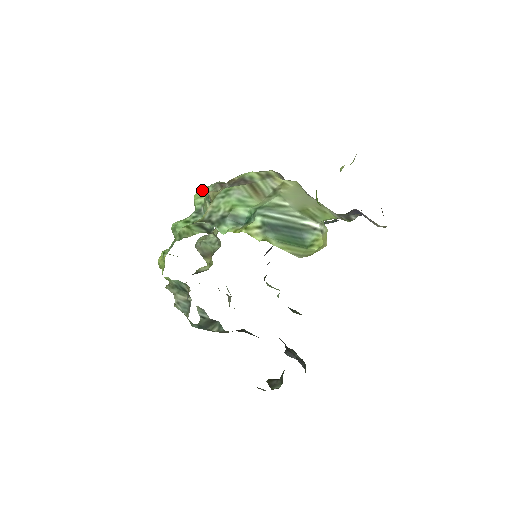
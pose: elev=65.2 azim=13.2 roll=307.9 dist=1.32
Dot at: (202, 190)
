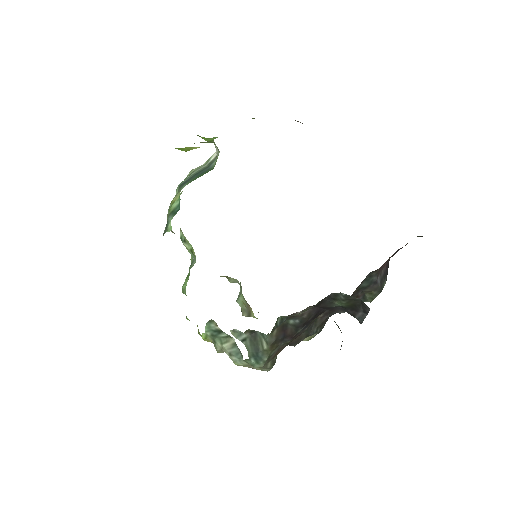
Dot at: occluded
